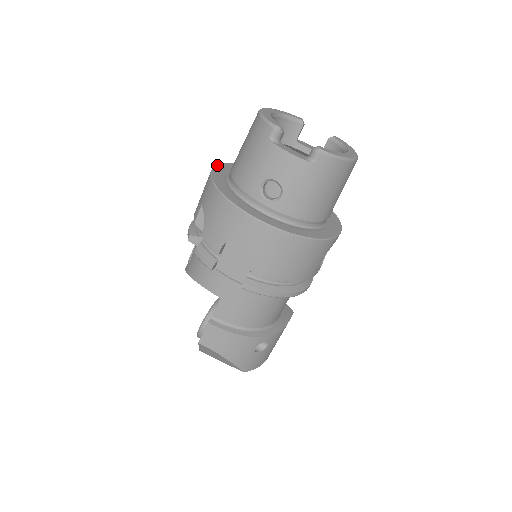
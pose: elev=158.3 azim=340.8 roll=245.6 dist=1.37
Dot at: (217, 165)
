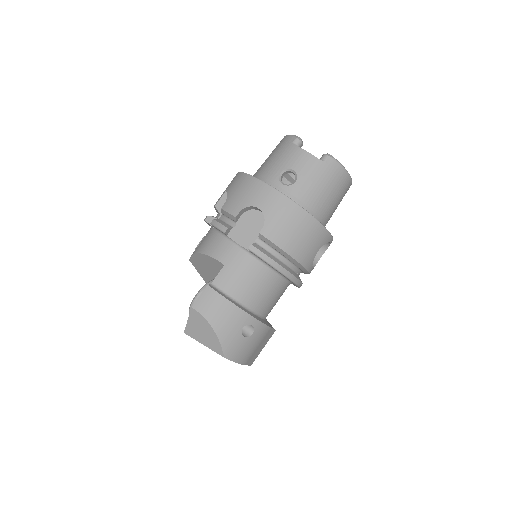
Dot at: occluded
